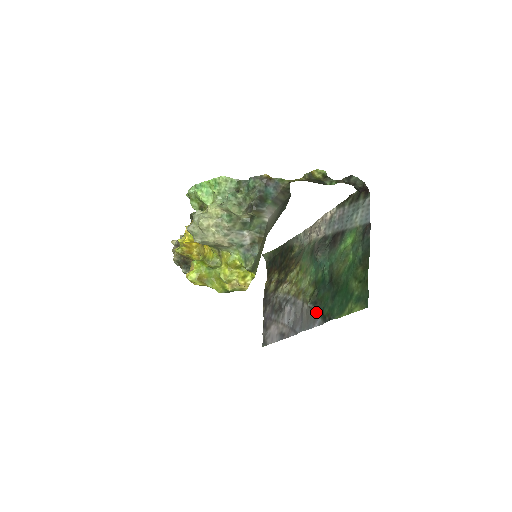
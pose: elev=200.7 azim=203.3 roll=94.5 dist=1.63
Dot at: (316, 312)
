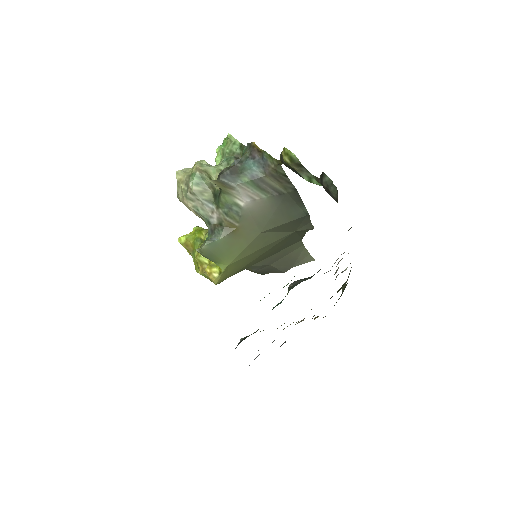
Dot at: occluded
